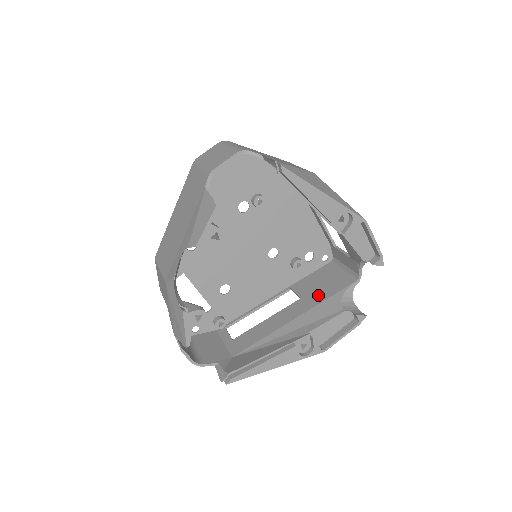
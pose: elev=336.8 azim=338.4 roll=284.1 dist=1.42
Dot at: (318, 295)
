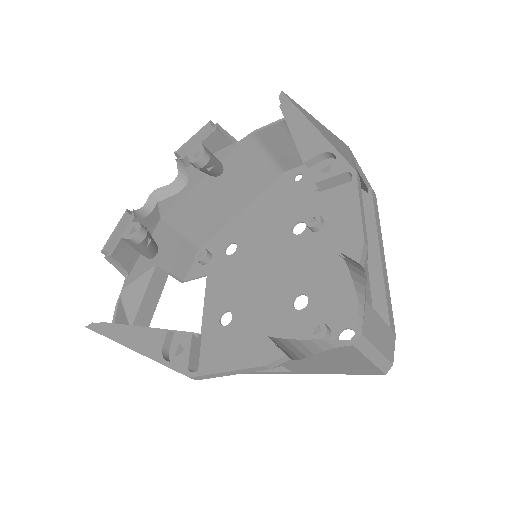
Dot at: occluded
